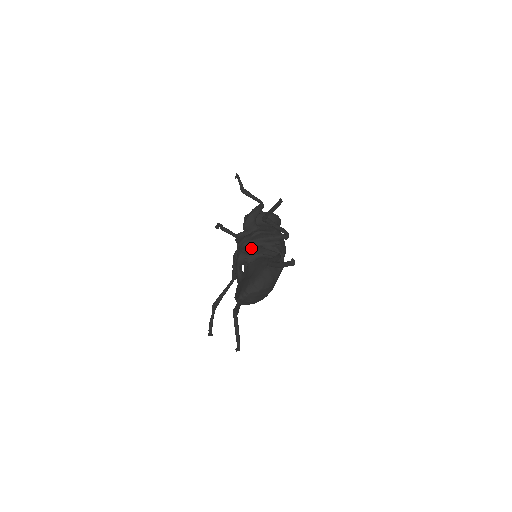
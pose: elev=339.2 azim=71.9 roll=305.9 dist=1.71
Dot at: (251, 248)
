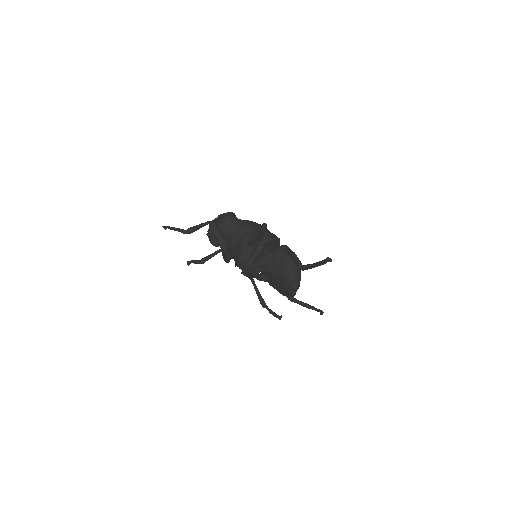
Dot at: (257, 263)
